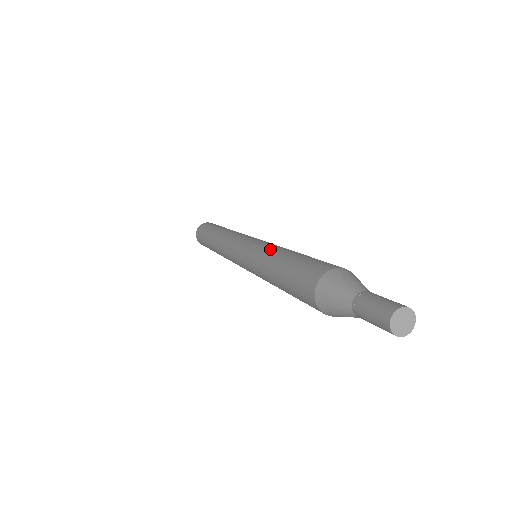
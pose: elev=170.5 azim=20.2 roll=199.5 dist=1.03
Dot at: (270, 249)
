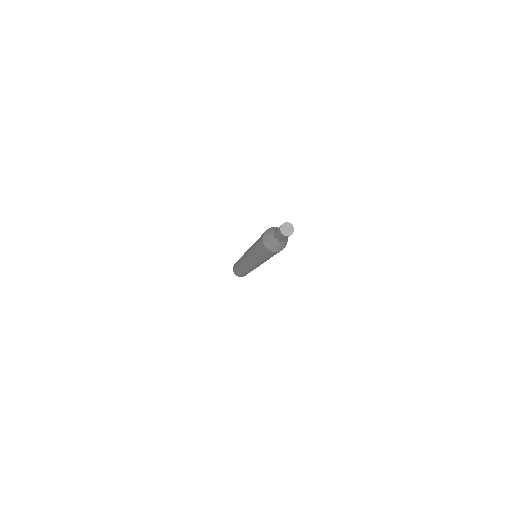
Dot at: occluded
